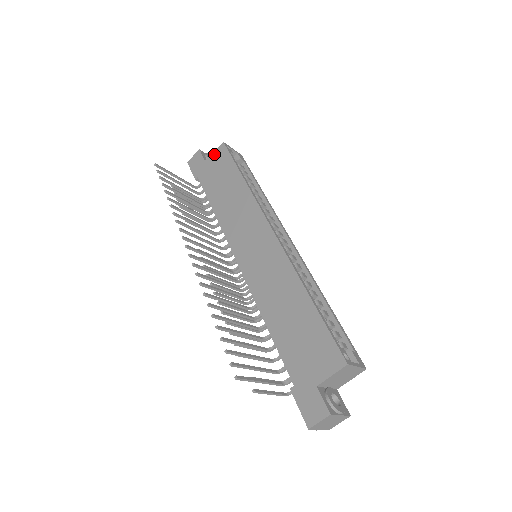
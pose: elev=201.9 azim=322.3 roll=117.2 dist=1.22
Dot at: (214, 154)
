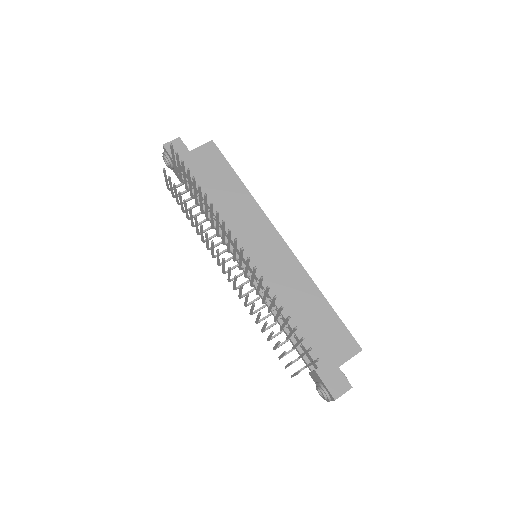
Dot at: (202, 148)
